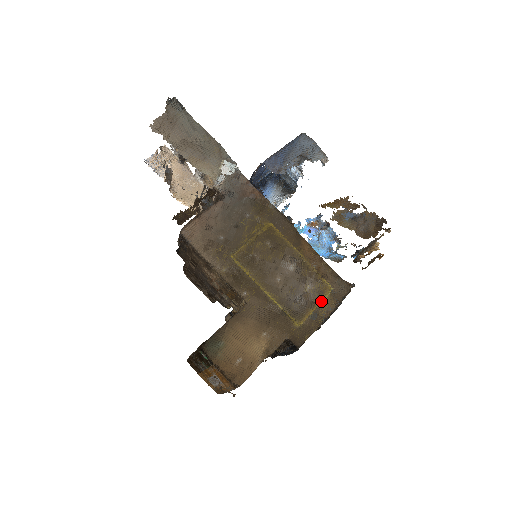
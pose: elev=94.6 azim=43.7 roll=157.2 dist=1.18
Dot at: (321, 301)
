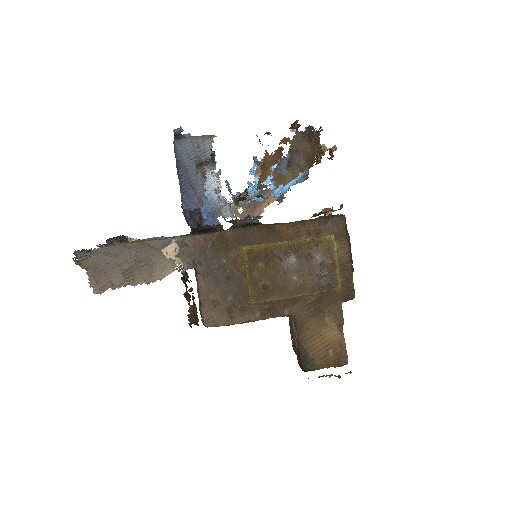
Dot at: (336, 255)
